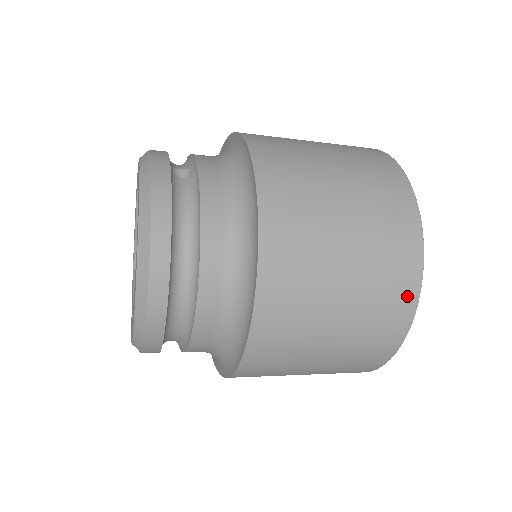
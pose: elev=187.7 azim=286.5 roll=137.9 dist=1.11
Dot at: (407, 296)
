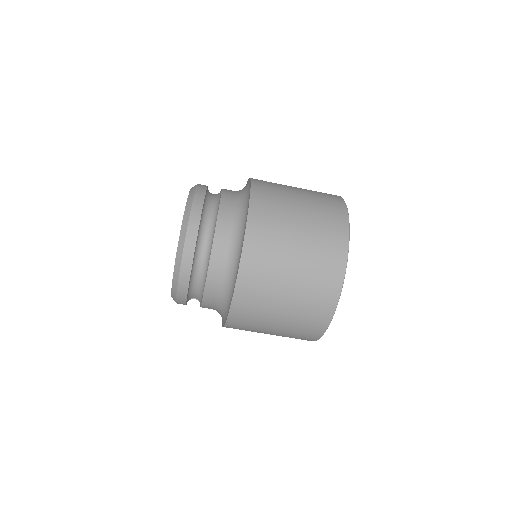
Dot at: (341, 225)
